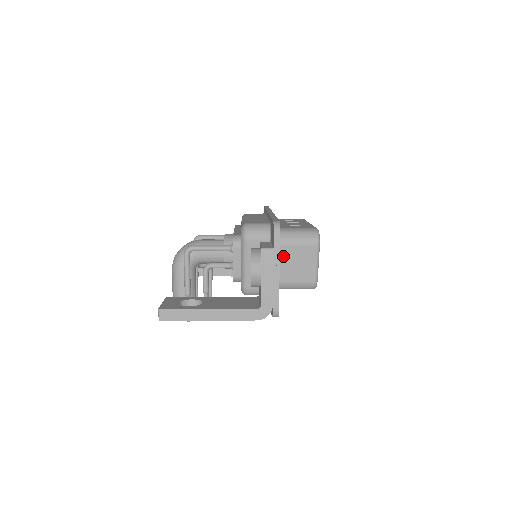
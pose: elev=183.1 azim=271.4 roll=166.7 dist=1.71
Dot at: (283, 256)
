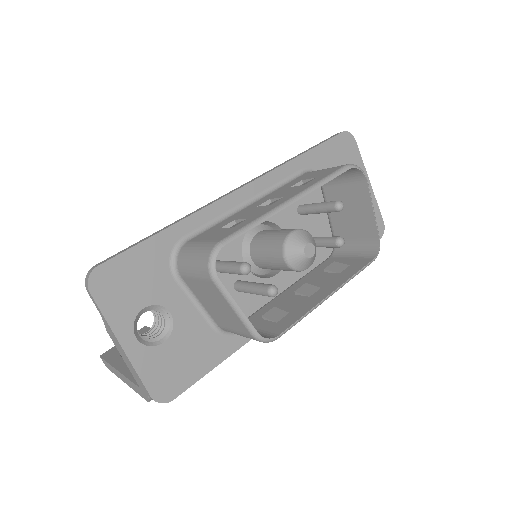
Dot at: (195, 292)
